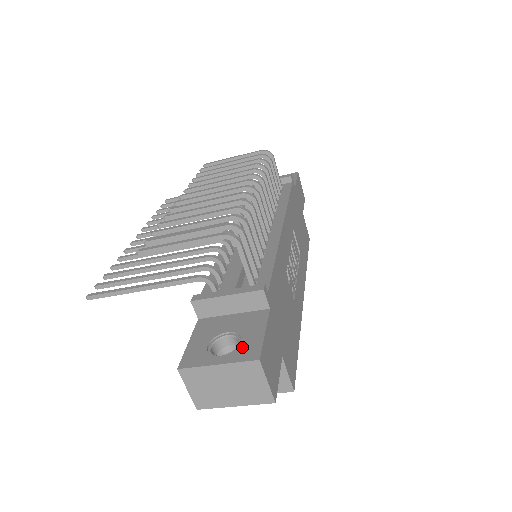
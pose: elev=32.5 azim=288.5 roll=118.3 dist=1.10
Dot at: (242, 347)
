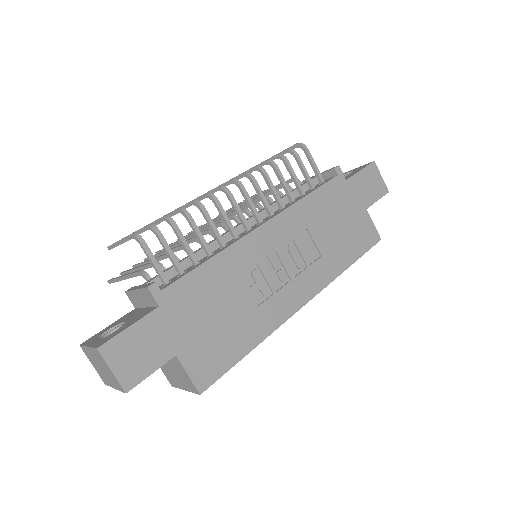
Dot at: (109, 336)
